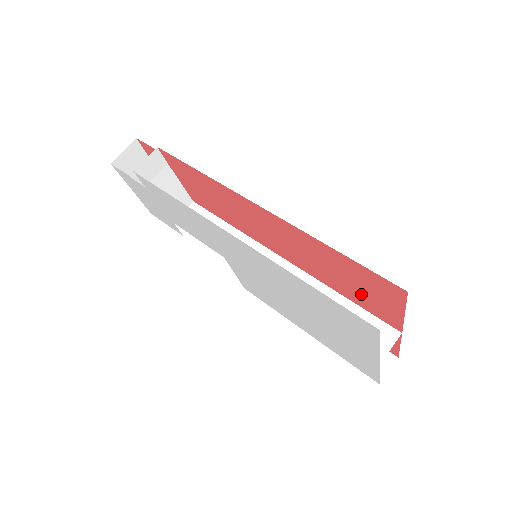
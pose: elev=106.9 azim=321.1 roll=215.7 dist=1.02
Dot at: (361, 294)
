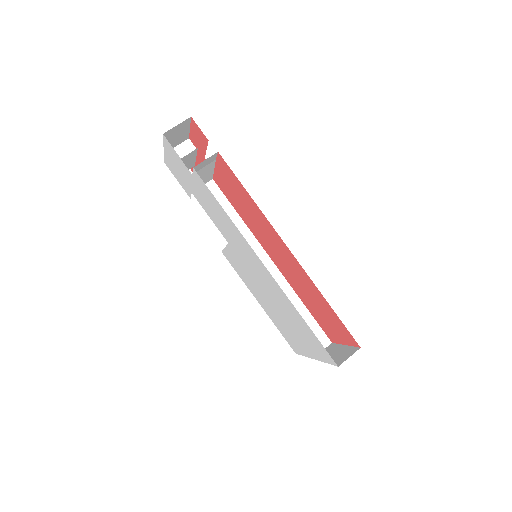
Dot at: (322, 318)
